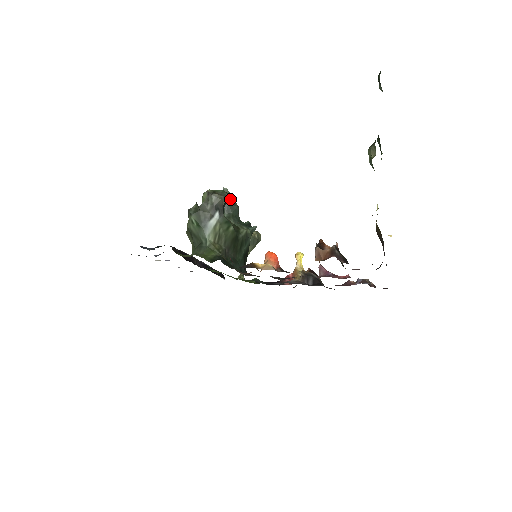
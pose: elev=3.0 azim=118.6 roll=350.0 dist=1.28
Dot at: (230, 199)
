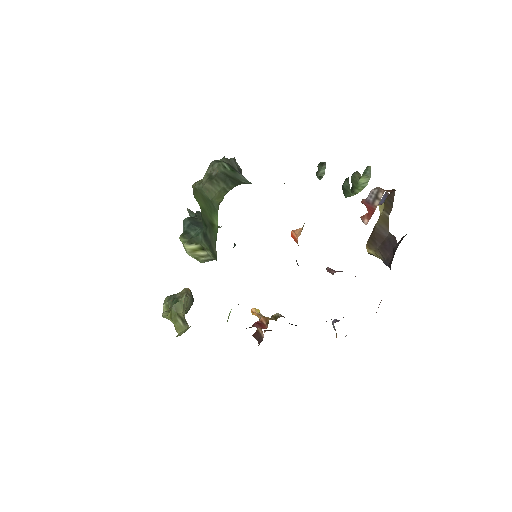
Dot at: occluded
